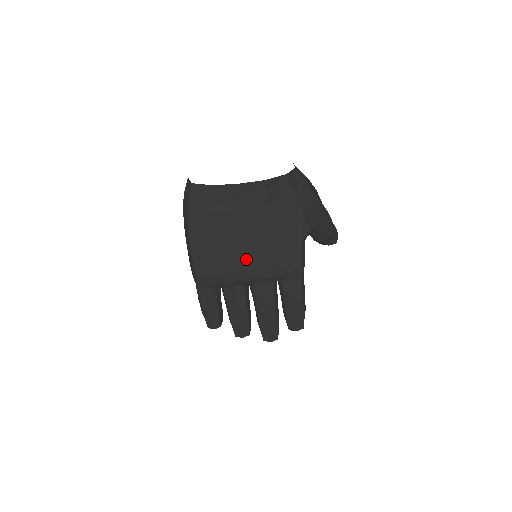
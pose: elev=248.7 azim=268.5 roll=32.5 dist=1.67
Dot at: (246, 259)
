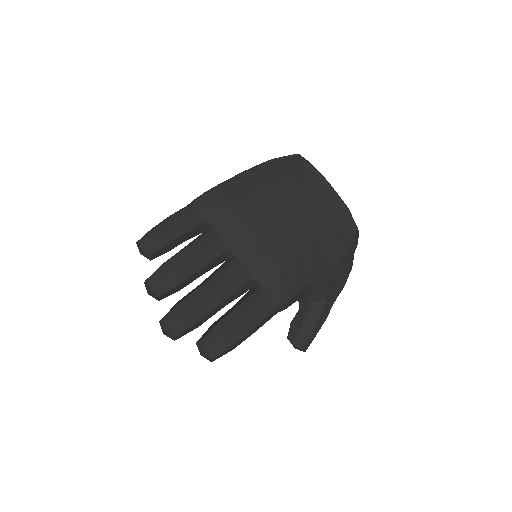
Dot at: (268, 229)
